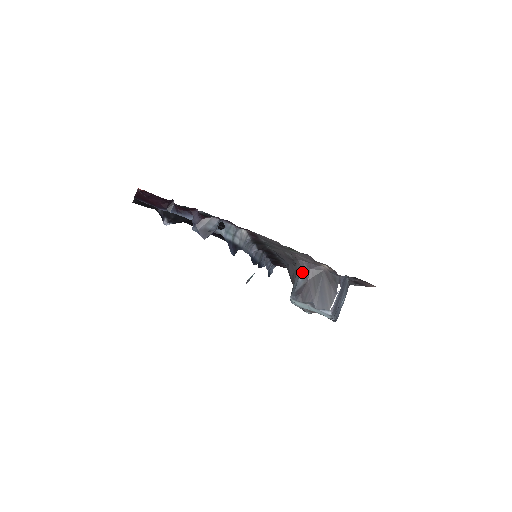
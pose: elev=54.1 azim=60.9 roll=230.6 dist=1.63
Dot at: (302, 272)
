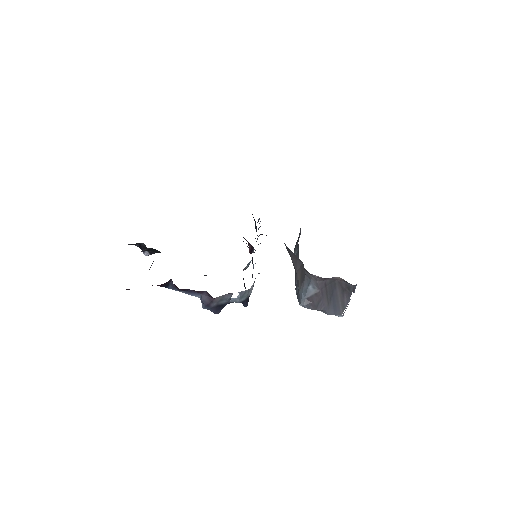
Dot at: (313, 282)
